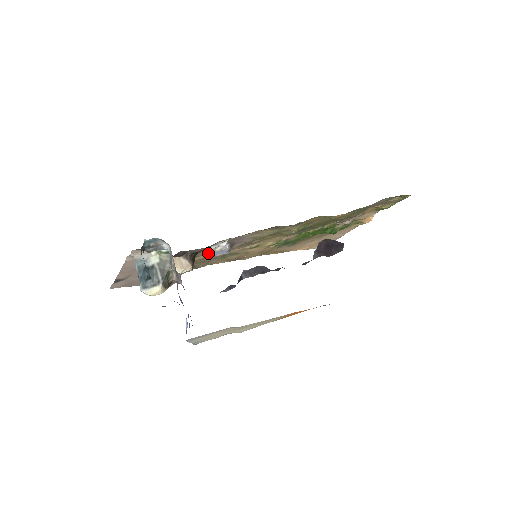
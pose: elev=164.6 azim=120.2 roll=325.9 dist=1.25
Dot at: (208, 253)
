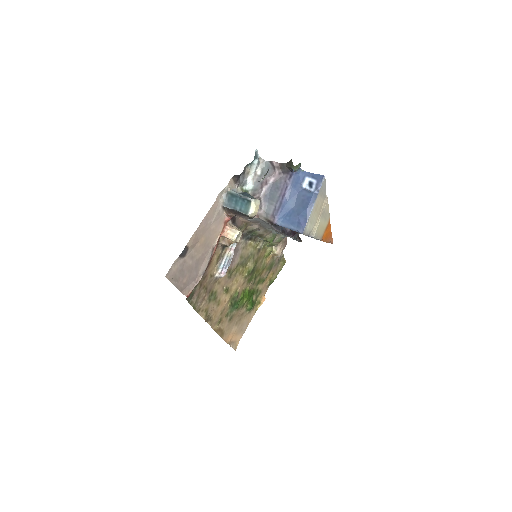
Dot at: (222, 260)
